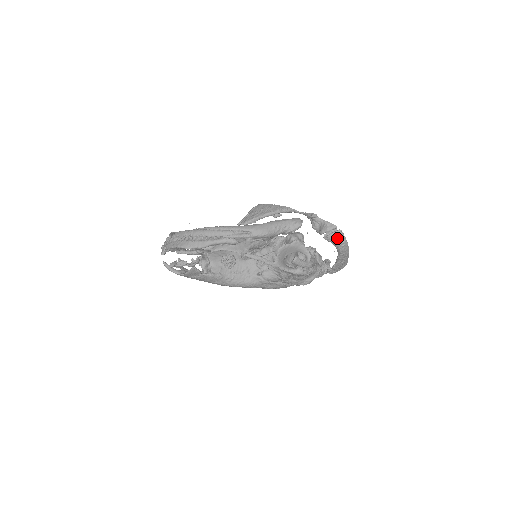
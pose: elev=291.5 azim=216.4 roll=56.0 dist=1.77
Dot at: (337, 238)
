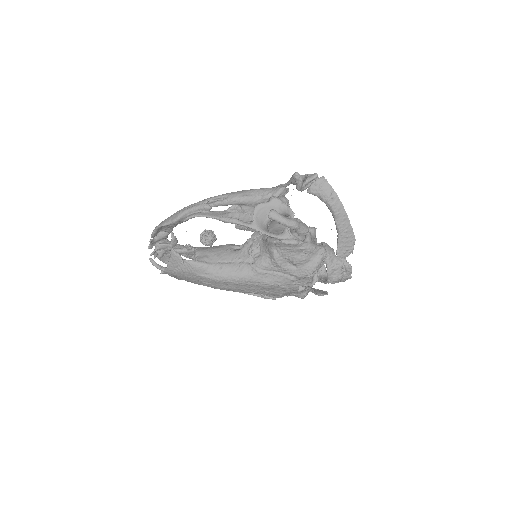
Dot at: (320, 187)
